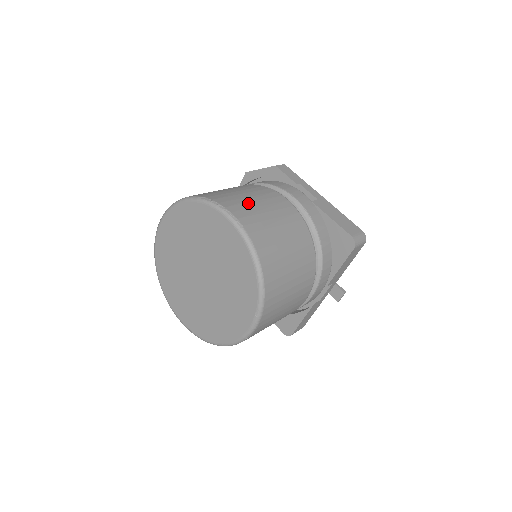
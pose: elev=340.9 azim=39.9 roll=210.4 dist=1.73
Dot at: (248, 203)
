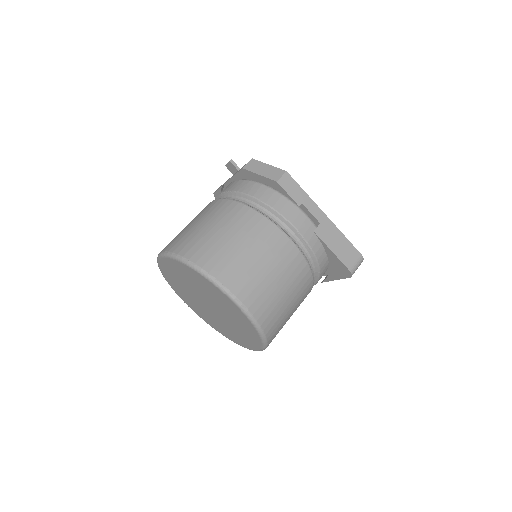
Dot at: (251, 269)
